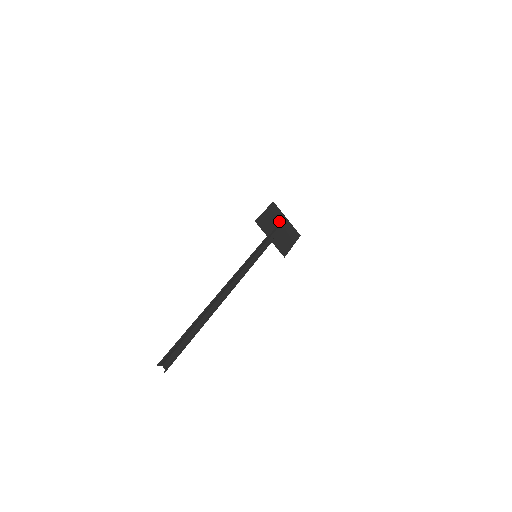
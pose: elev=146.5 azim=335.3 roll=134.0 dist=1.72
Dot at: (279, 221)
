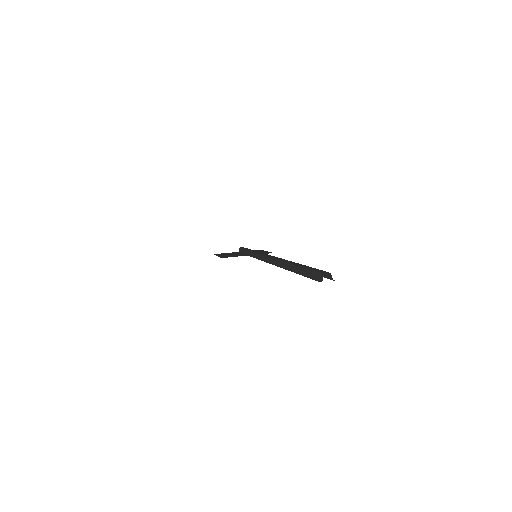
Dot at: occluded
